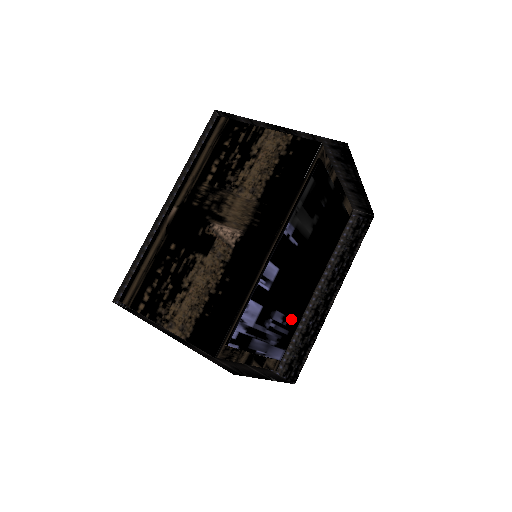
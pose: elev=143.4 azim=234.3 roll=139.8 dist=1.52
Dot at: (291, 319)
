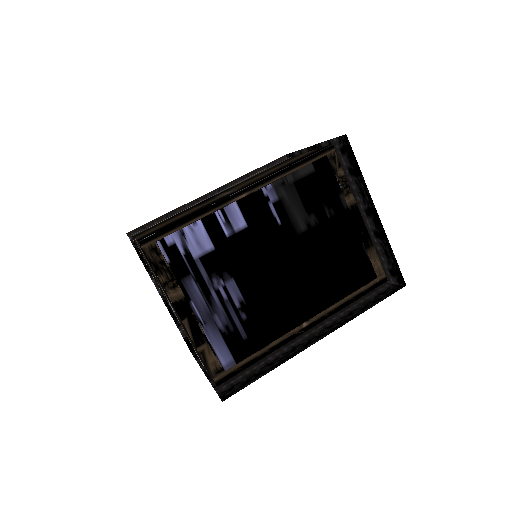
Dot at: (255, 322)
